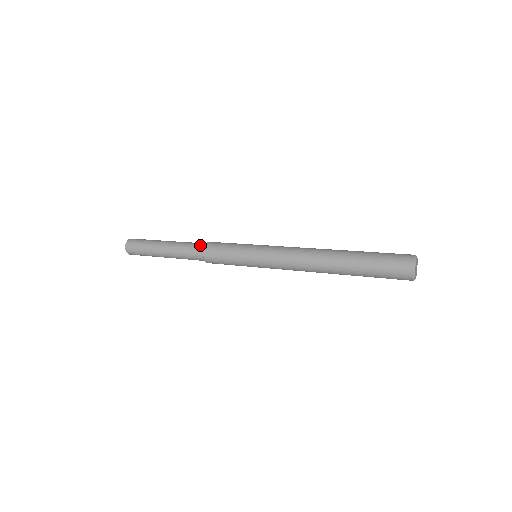
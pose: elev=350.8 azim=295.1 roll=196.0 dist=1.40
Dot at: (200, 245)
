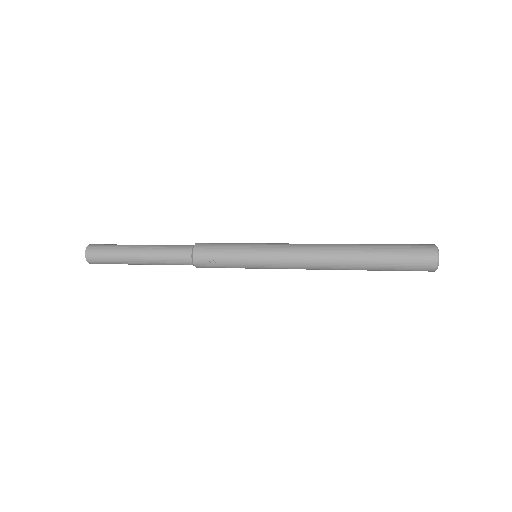
Dot at: occluded
